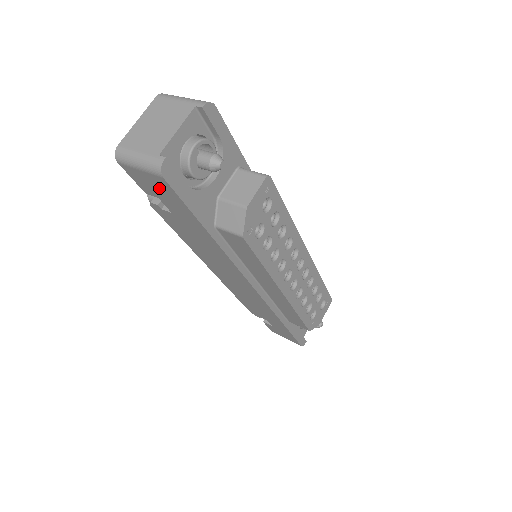
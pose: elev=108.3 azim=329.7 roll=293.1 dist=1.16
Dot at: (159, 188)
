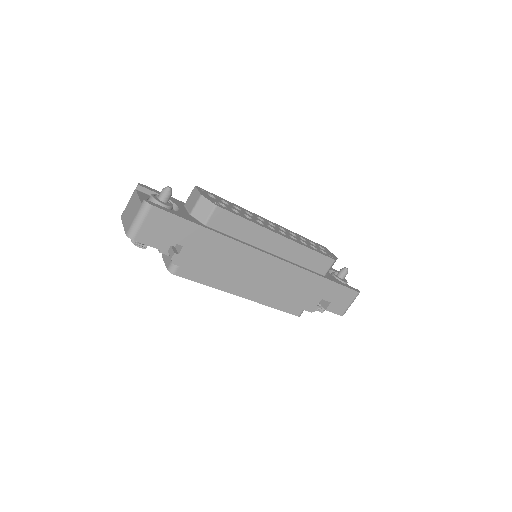
Dot at: (160, 225)
